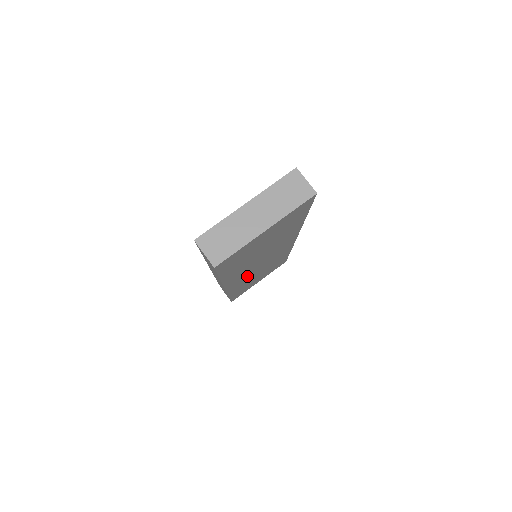
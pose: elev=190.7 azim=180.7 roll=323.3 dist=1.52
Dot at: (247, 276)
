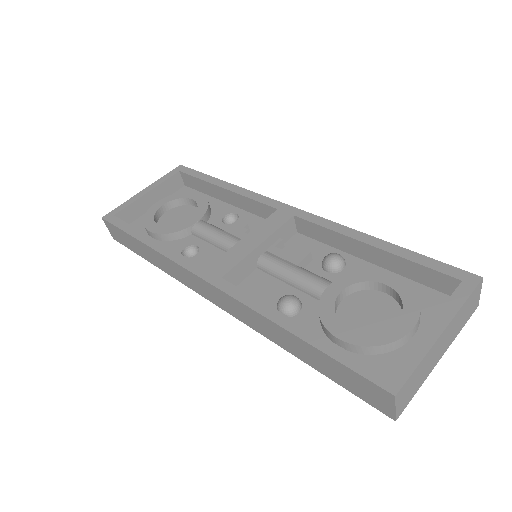
Dot at: occluded
